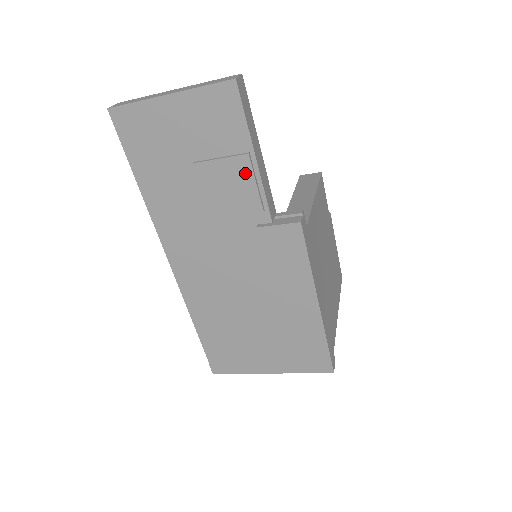
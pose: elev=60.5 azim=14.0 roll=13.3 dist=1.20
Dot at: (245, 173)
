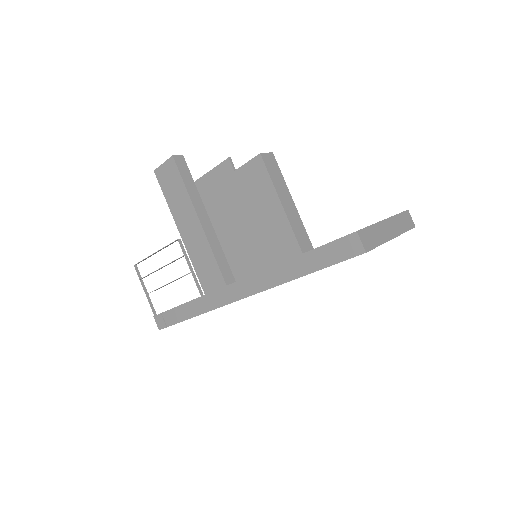
Dot at: occluded
